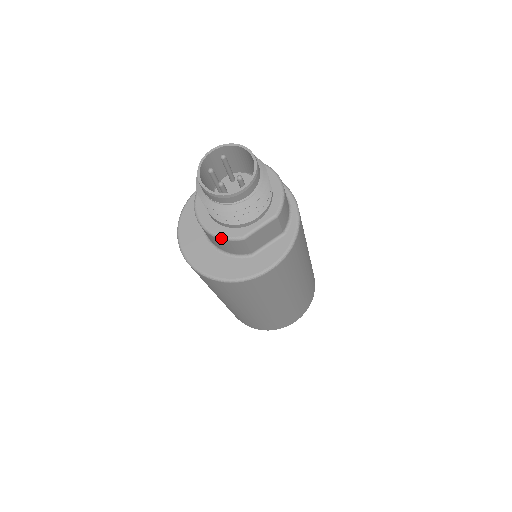
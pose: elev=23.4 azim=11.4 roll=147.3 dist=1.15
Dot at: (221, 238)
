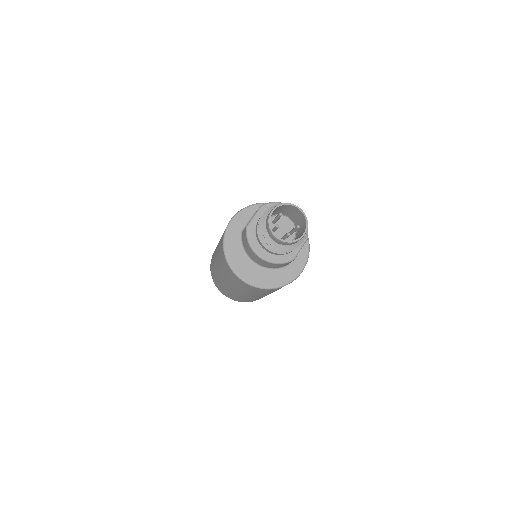
Dot at: (280, 263)
